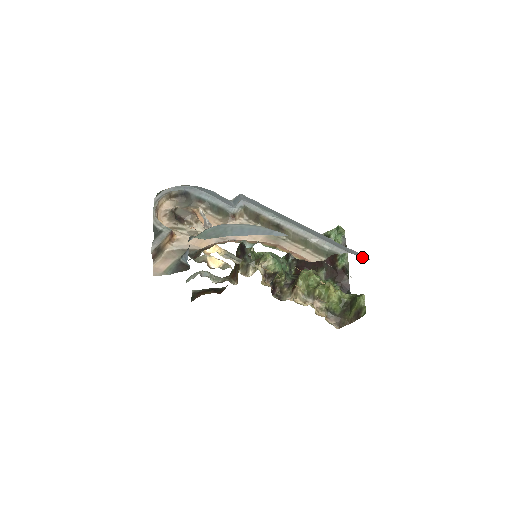
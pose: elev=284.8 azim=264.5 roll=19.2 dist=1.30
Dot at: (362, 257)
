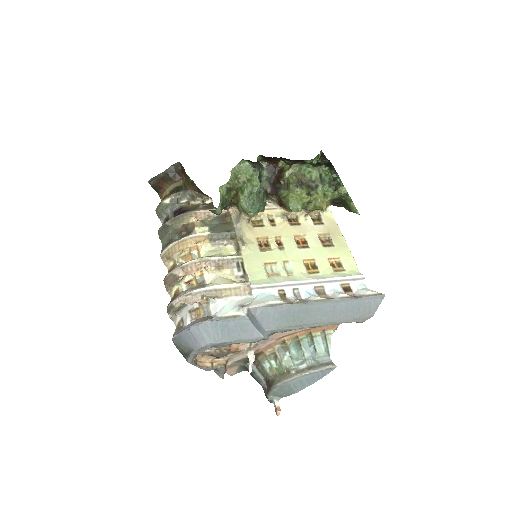
Dot at: occluded
